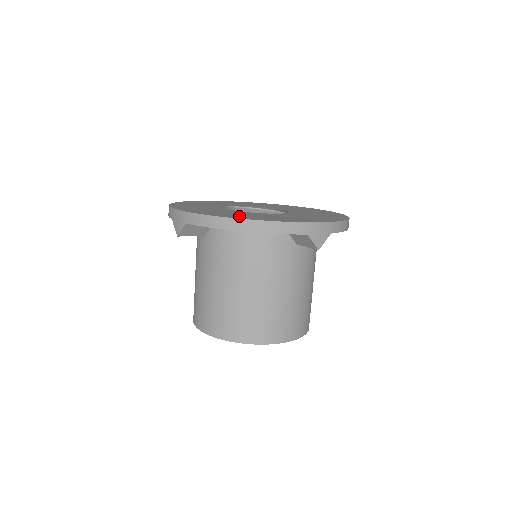
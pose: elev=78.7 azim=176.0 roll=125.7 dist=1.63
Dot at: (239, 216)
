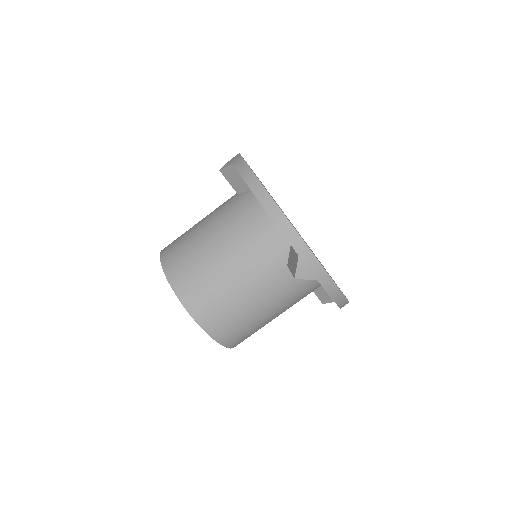
Dot at: occluded
